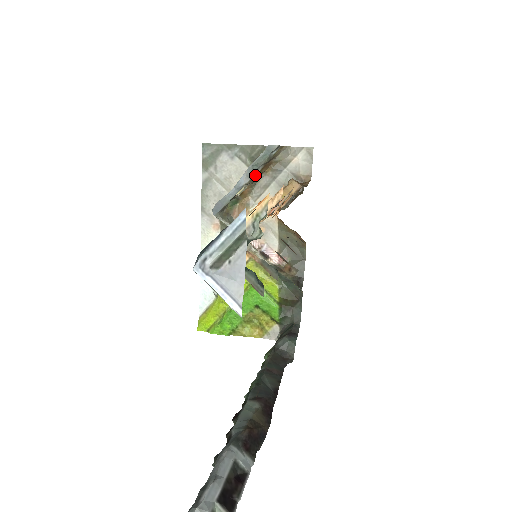
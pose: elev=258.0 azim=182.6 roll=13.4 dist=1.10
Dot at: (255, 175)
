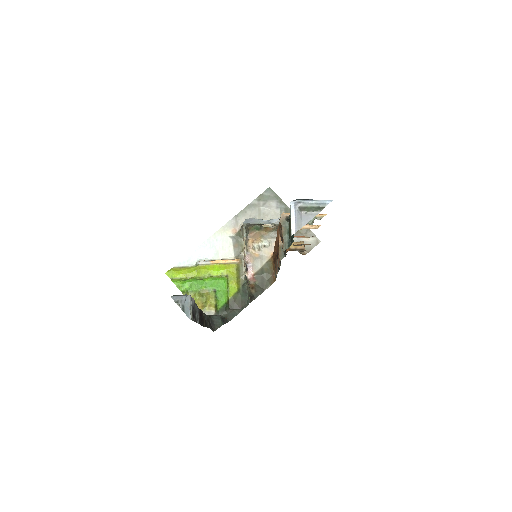
Dot at: occluded
